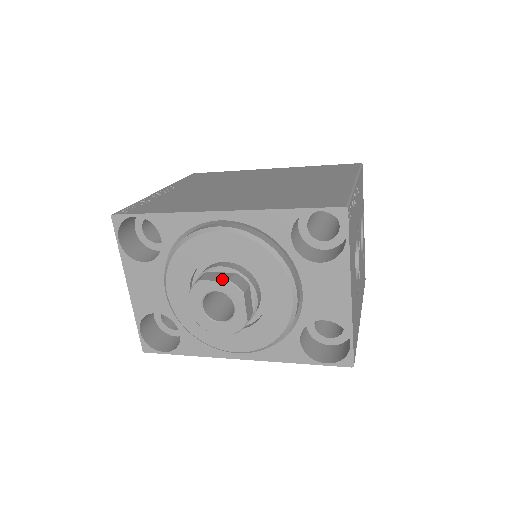
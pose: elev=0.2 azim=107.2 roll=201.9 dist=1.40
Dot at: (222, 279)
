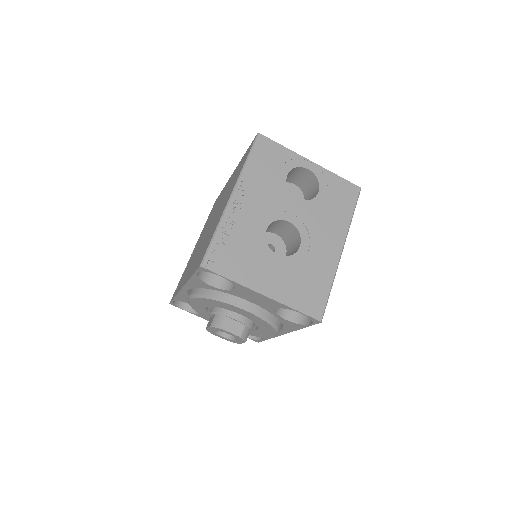
Dot at: (209, 325)
